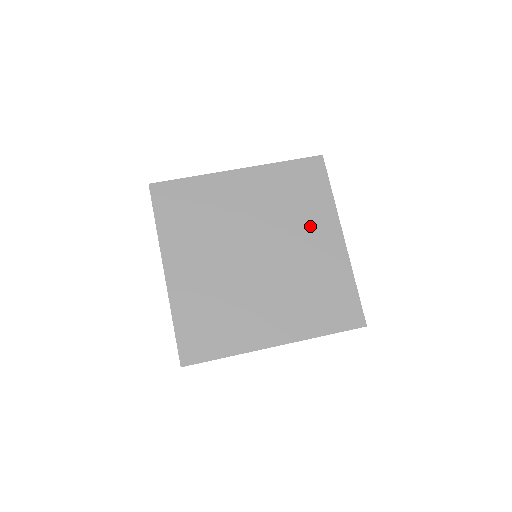
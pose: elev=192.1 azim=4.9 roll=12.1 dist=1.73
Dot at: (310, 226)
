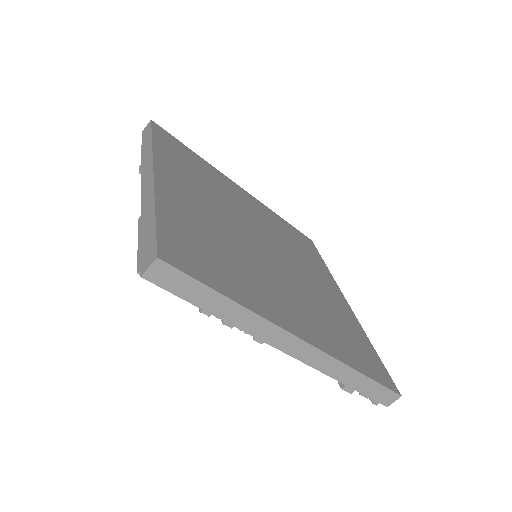
Dot at: (314, 270)
